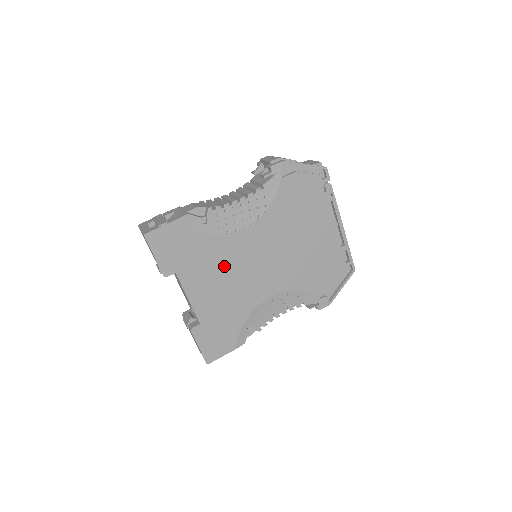
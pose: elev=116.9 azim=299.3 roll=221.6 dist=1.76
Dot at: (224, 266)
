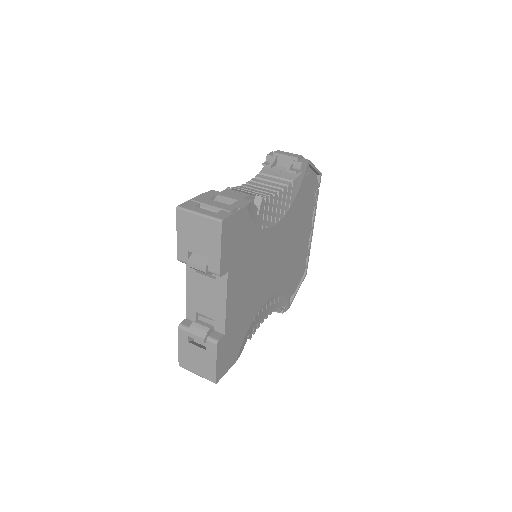
Dot at: (255, 265)
